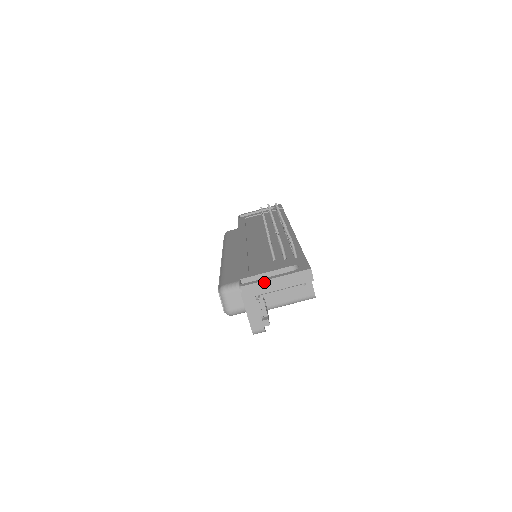
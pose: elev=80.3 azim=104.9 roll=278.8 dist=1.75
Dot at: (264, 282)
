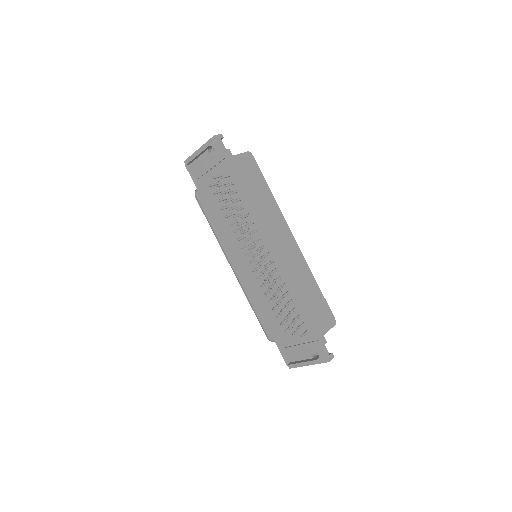
Dot at: (302, 366)
